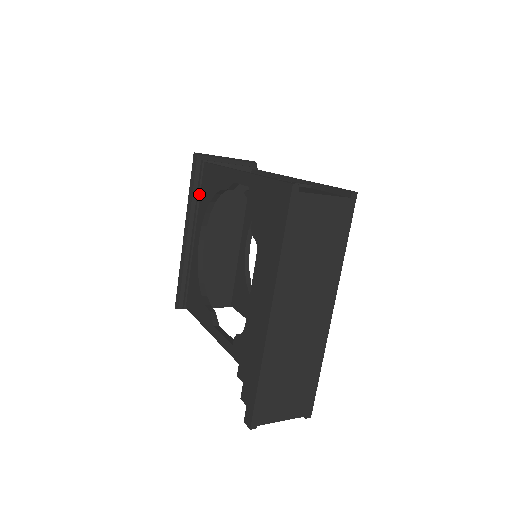
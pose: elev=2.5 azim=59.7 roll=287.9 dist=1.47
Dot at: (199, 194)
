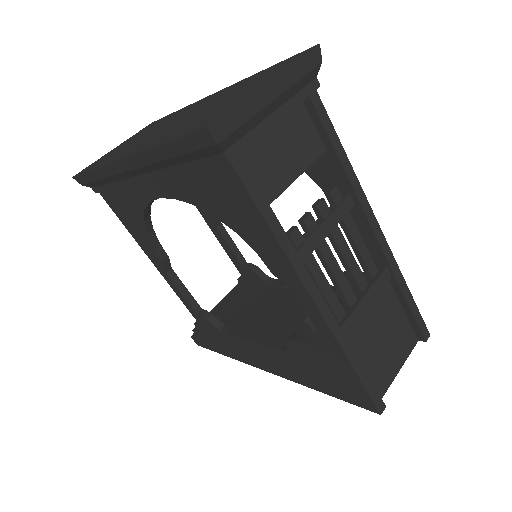
Dot at: (187, 171)
